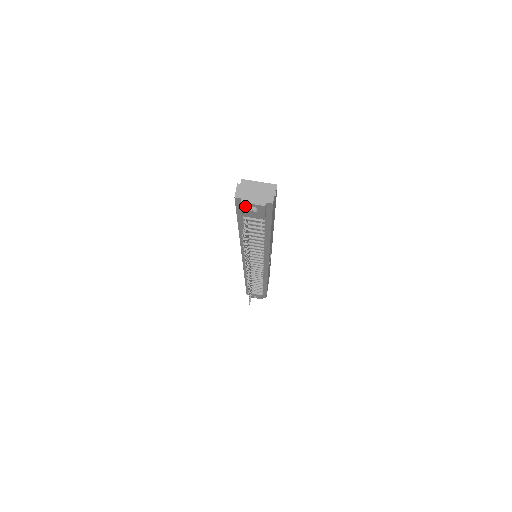
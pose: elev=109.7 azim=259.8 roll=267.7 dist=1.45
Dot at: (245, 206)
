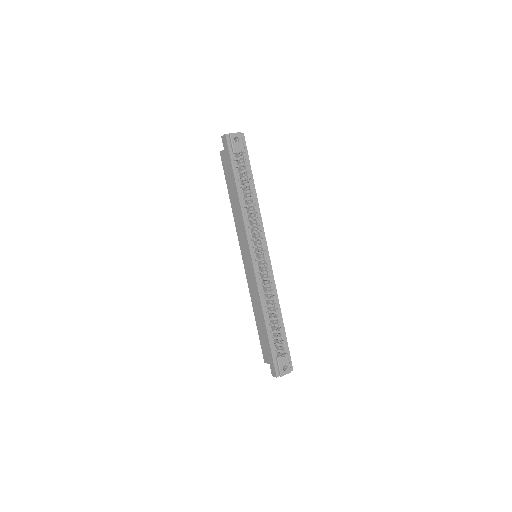
Dot at: (233, 138)
